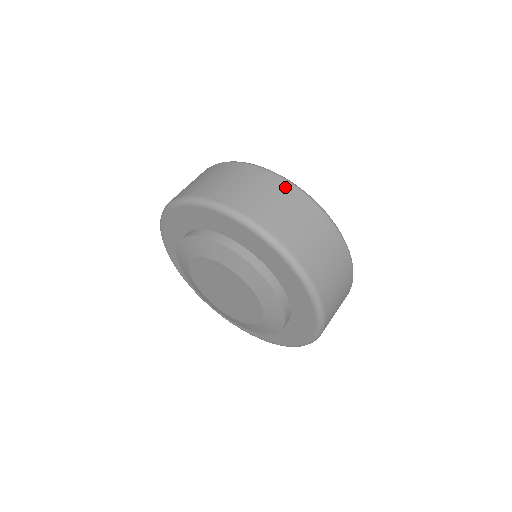
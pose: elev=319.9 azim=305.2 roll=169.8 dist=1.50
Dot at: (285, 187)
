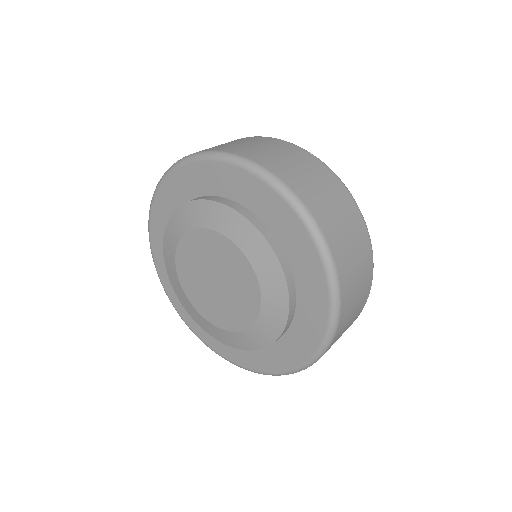
Dot at: (277, 142)
